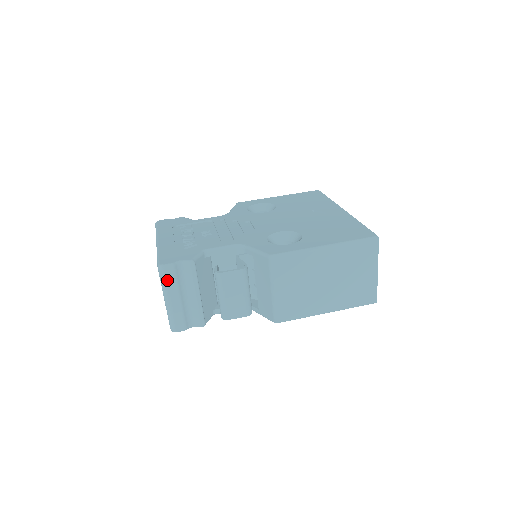
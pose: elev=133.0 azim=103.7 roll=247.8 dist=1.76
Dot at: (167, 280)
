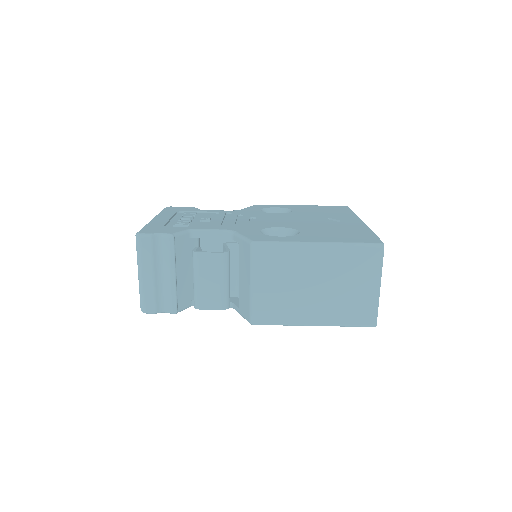
Dot at: (142, 251)
